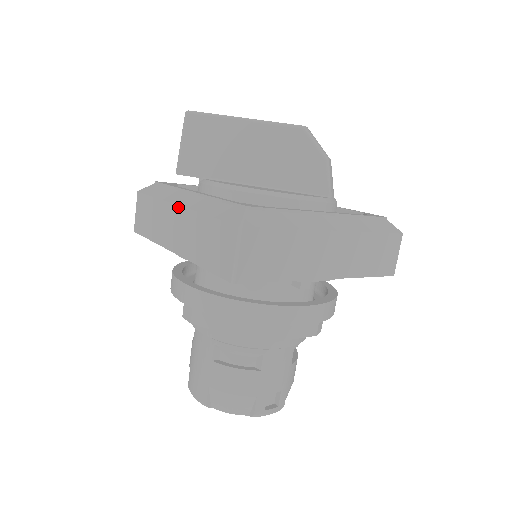
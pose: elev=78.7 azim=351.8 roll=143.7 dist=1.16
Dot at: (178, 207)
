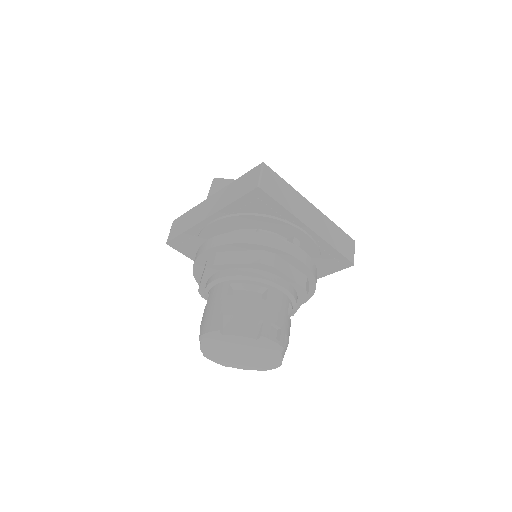
Dot at: (213, 195)
